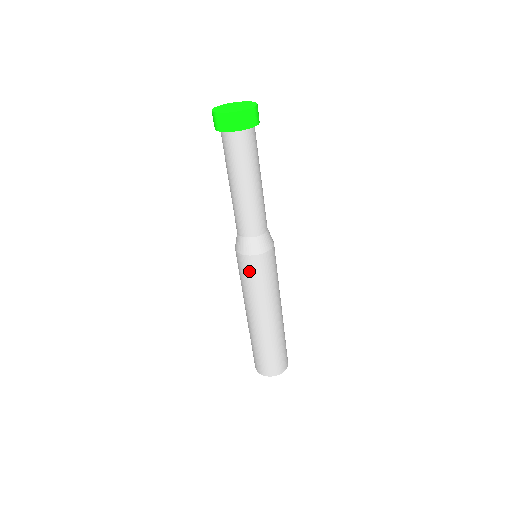
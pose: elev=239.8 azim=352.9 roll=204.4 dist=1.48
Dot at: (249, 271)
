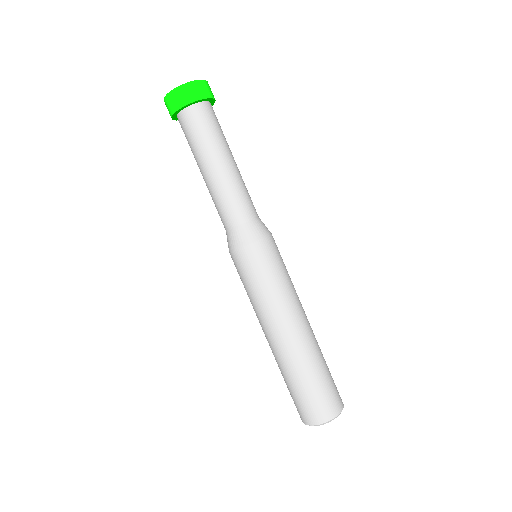
Dot at: (240, 271)
